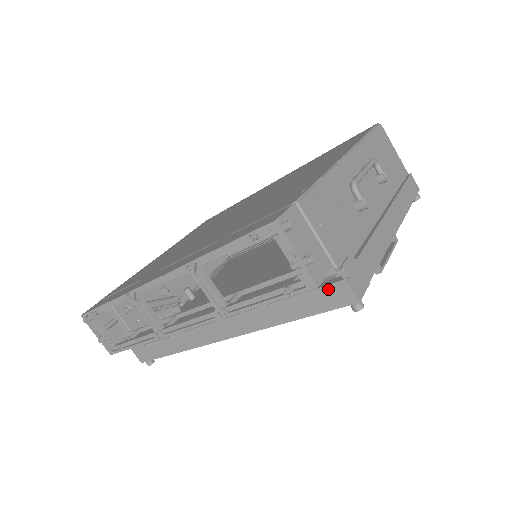
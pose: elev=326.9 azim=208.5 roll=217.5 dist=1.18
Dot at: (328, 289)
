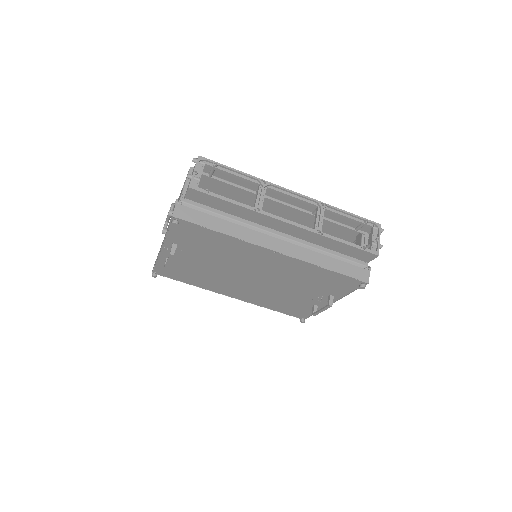
Dot at: (360, 269)
